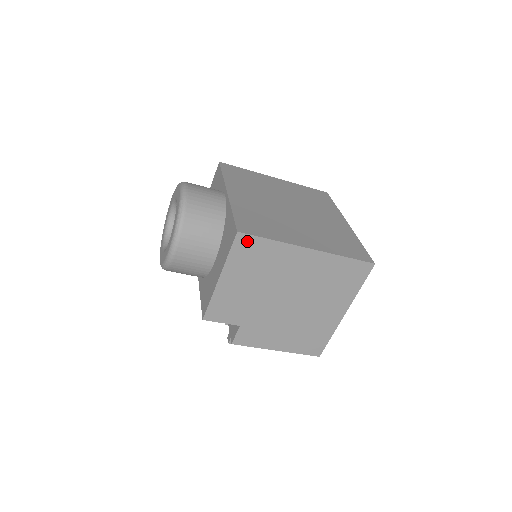
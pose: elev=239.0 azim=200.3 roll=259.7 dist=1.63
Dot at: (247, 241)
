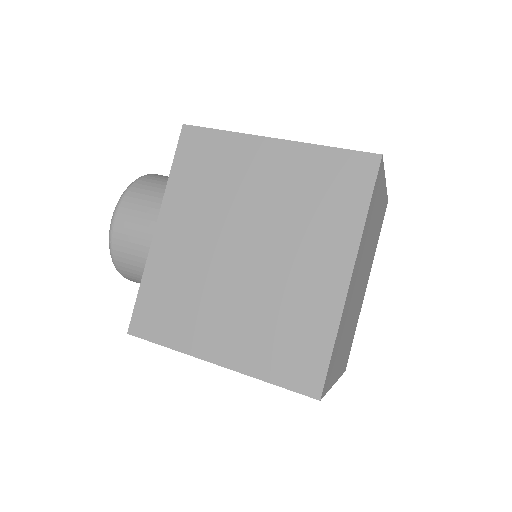
Dot at: occluded
